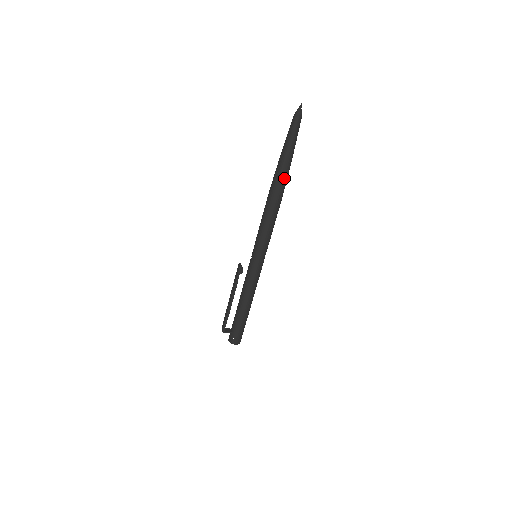
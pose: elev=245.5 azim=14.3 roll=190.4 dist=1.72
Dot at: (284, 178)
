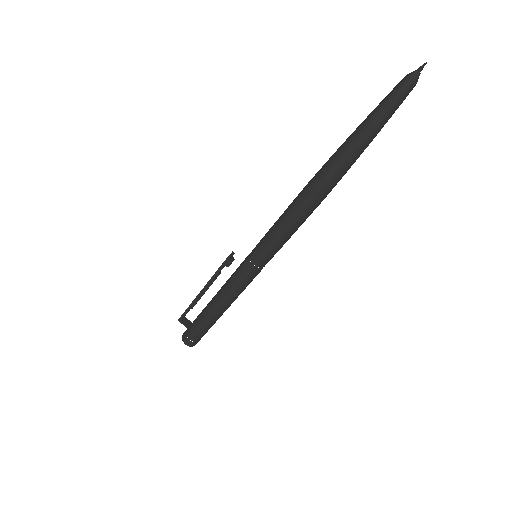
Dot at: (338, 170)
